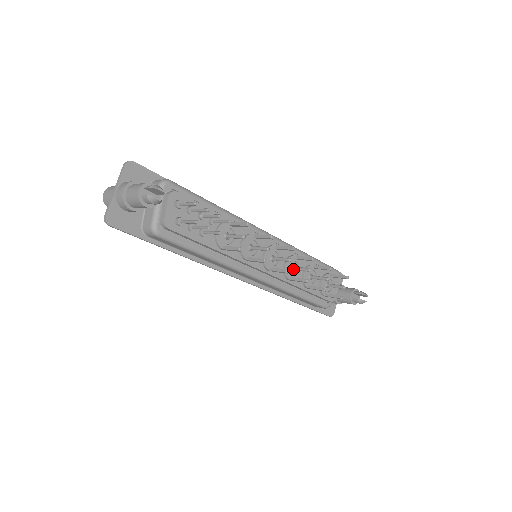
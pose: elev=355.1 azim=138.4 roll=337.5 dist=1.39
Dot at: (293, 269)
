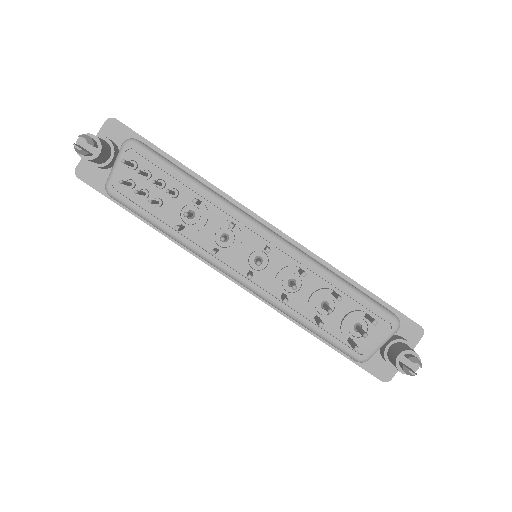
Dot at: occluded
